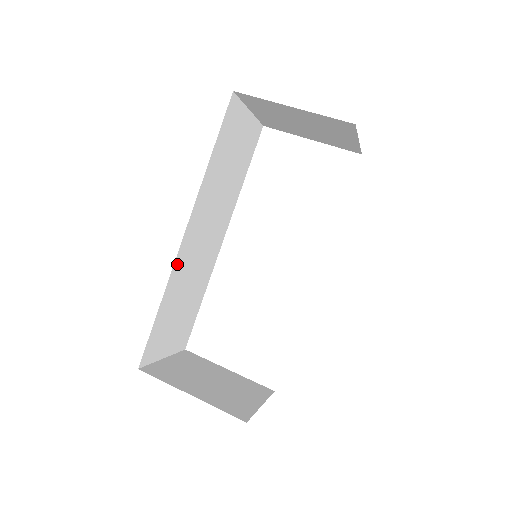
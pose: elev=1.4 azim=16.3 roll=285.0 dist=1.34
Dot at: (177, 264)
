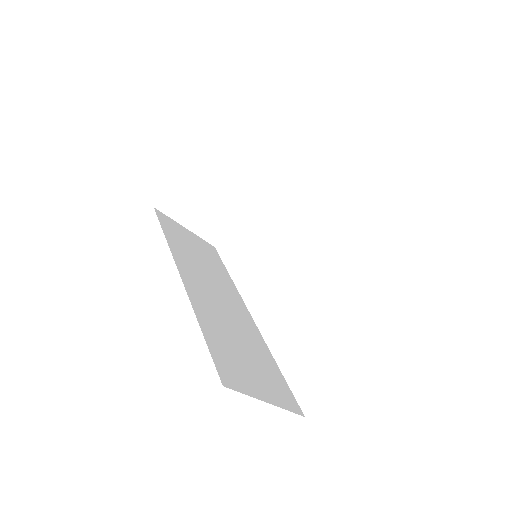
Dot at: (193, 298)
